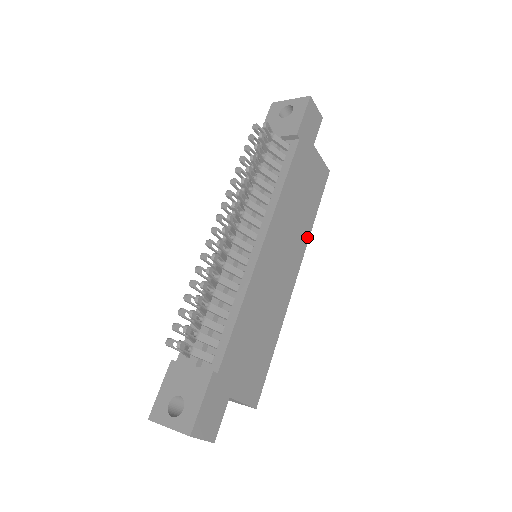
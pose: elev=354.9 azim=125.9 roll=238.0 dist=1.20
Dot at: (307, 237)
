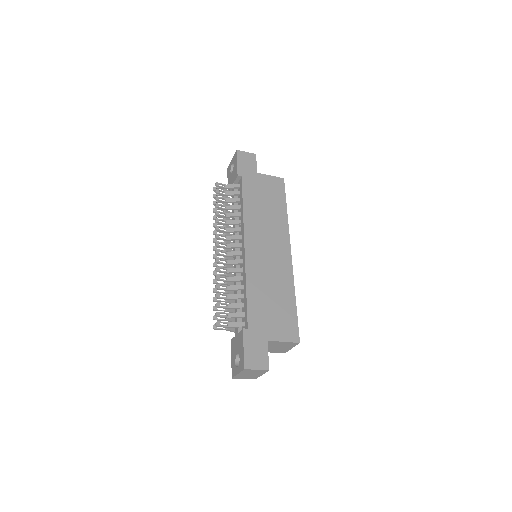
Dot at: (286, 225)
